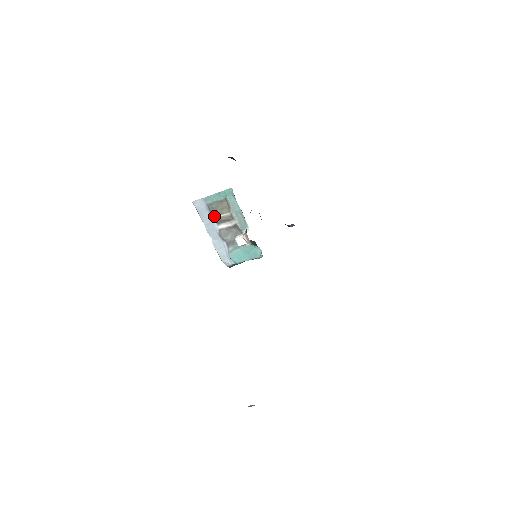
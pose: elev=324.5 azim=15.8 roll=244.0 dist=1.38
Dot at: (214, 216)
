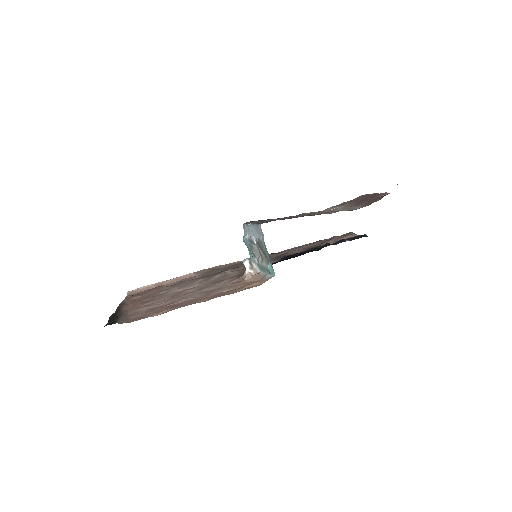
Dot at: (257, 243)
